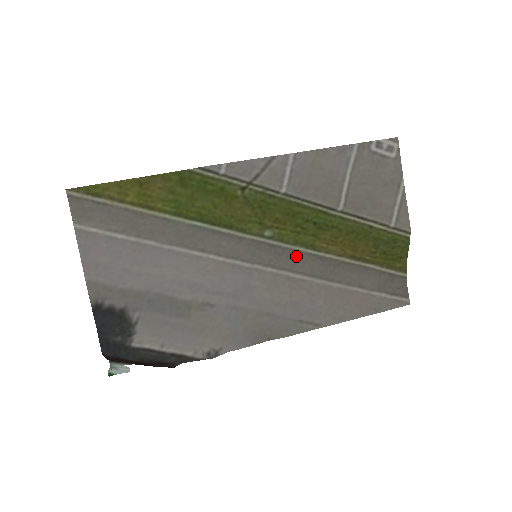
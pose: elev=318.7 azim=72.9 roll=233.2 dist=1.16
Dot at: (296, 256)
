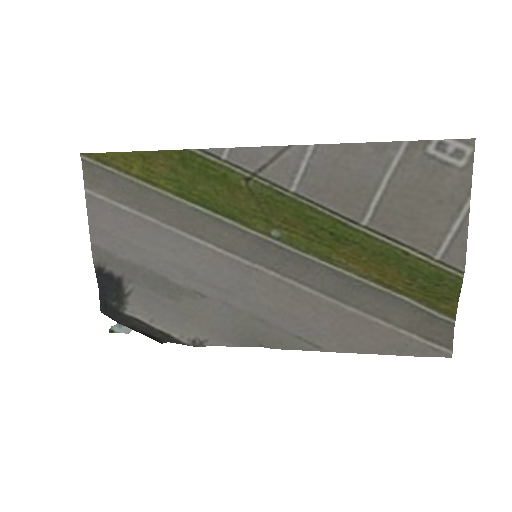
Dot at: (307, 265)
